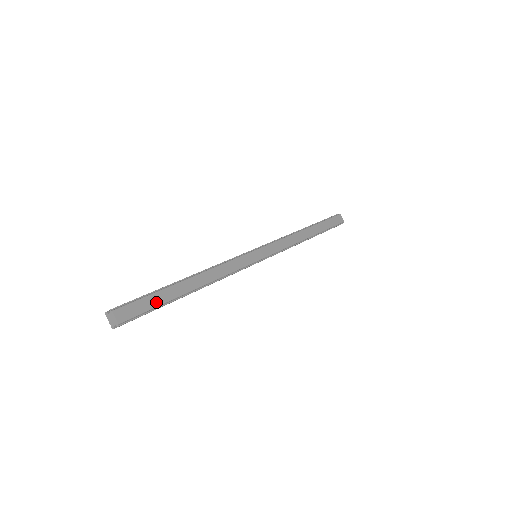
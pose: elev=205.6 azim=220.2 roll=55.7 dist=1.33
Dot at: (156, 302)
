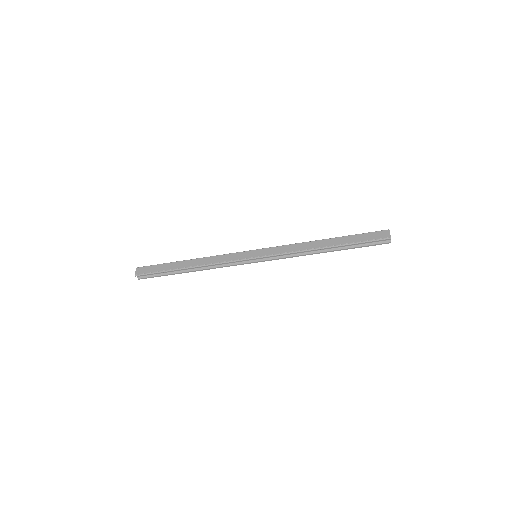
Dot at: (160, 269)
